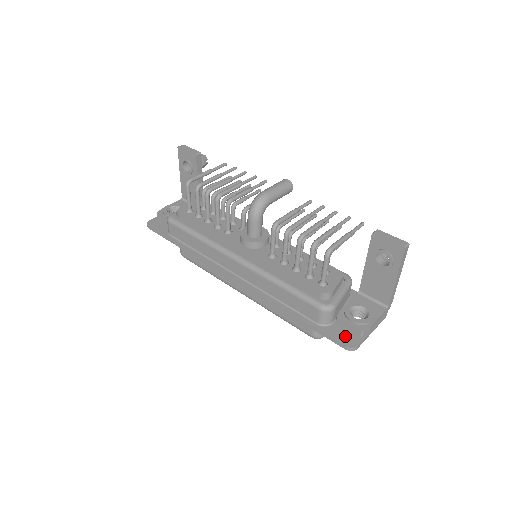
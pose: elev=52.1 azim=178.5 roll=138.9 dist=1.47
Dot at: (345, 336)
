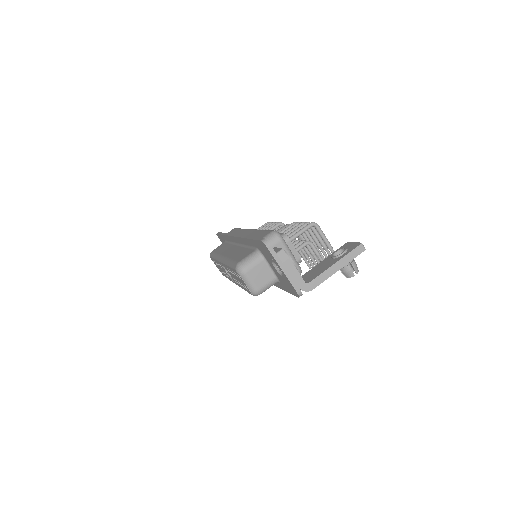
Dot at: occluded
